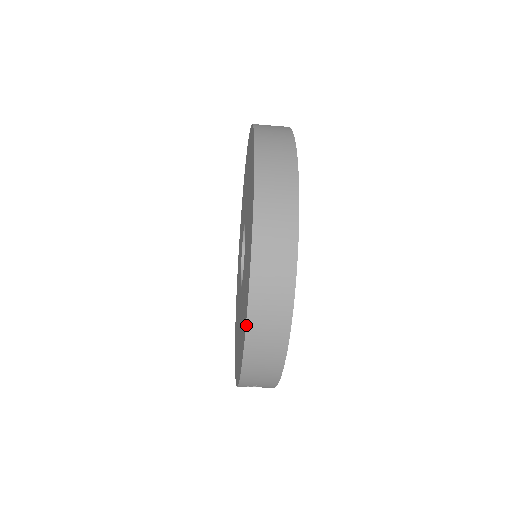
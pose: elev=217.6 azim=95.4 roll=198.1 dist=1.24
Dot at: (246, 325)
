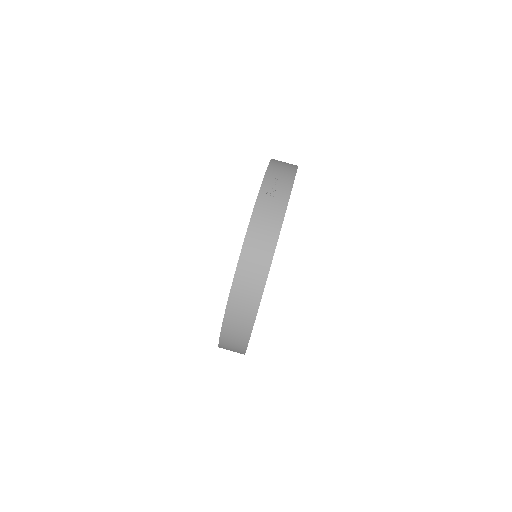
Dot at: occluded
